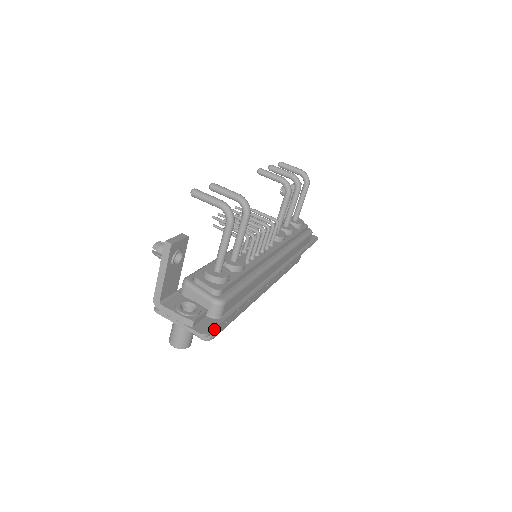
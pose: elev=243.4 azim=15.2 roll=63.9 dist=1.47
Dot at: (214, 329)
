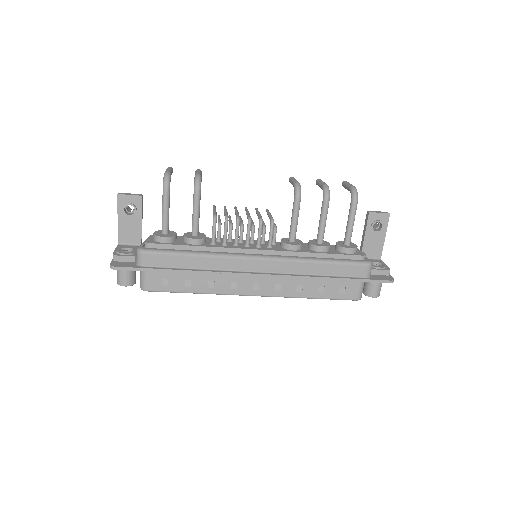
Dot at: (124, 268)
